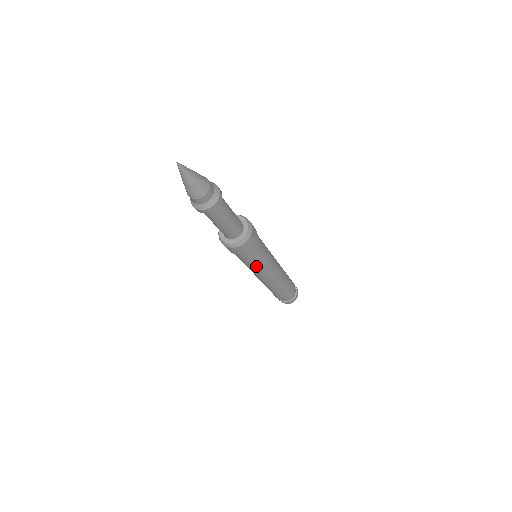
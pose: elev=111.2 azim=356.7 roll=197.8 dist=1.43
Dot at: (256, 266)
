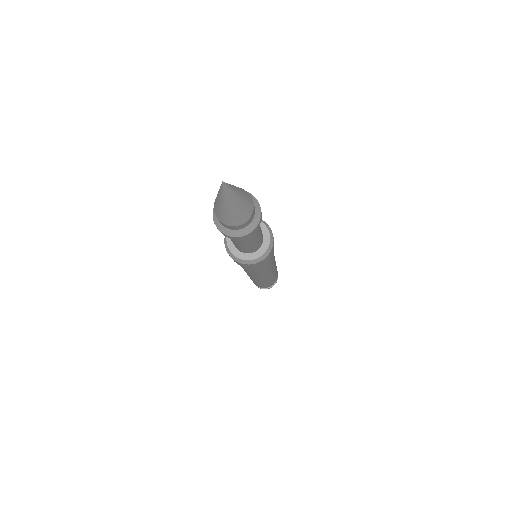
Dot at: (243, 268)
